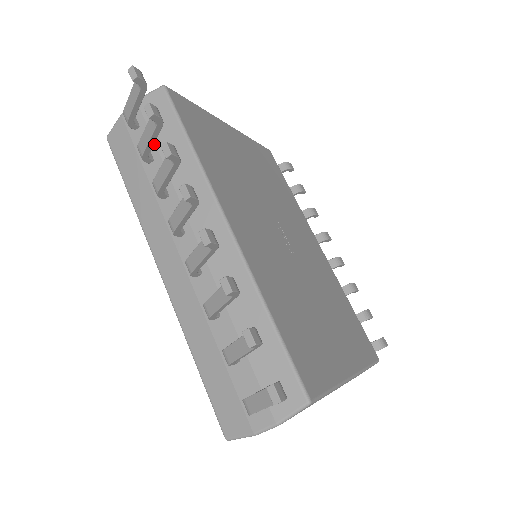
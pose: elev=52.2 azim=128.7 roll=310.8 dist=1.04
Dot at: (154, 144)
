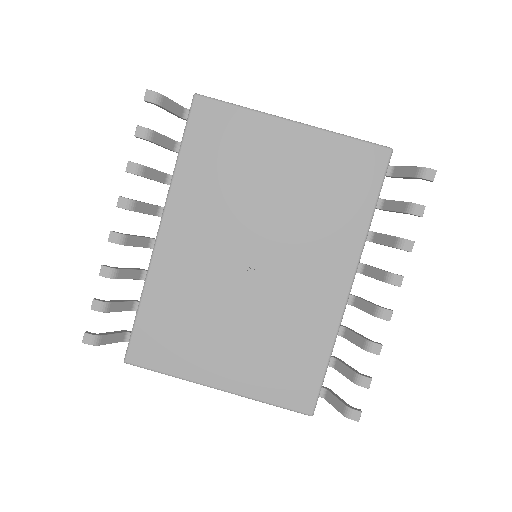
Dot at: occluded
